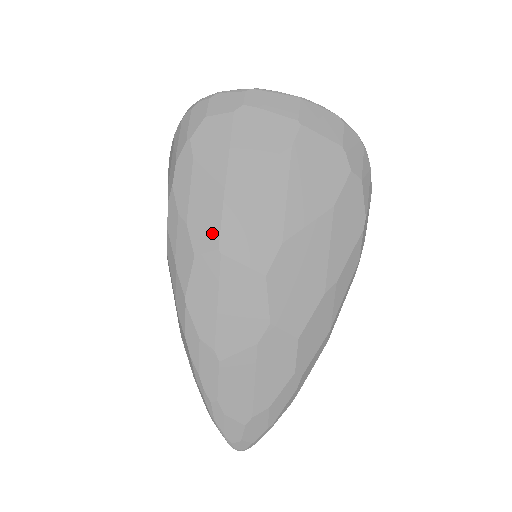
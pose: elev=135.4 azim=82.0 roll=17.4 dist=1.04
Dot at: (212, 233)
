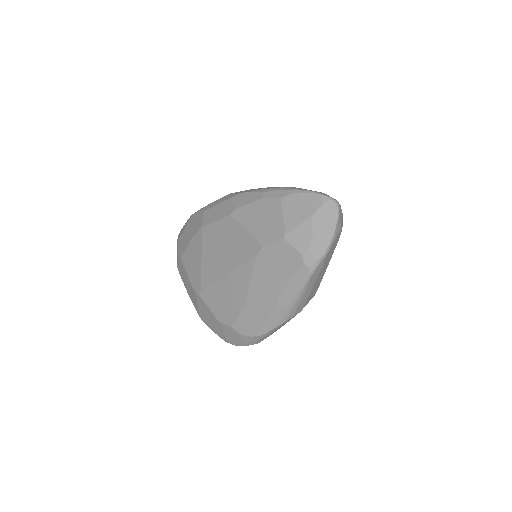
Dot at: occluded
